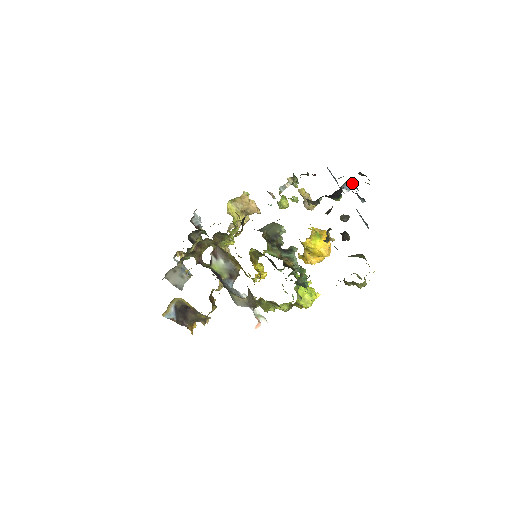
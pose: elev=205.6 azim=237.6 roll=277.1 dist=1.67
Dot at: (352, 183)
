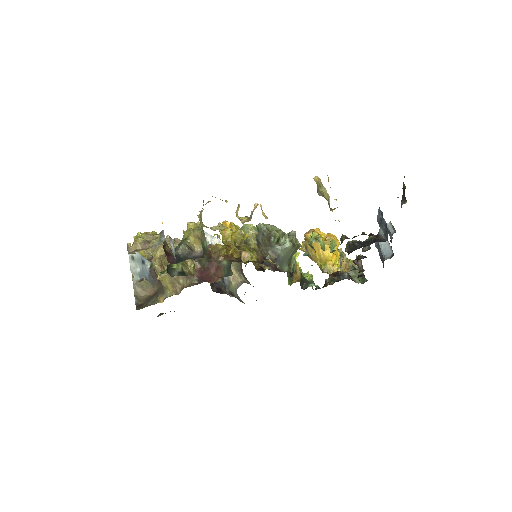
Dot at: occluded
